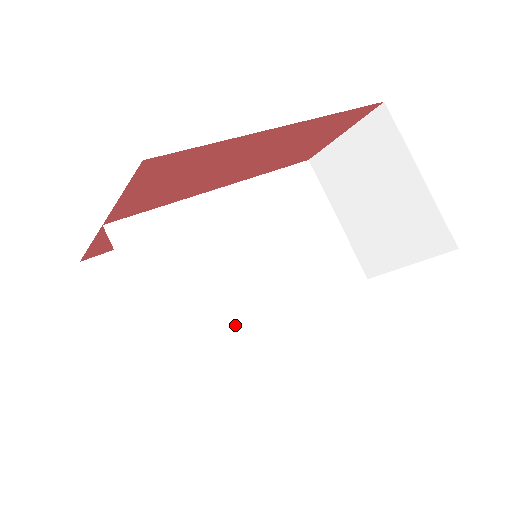
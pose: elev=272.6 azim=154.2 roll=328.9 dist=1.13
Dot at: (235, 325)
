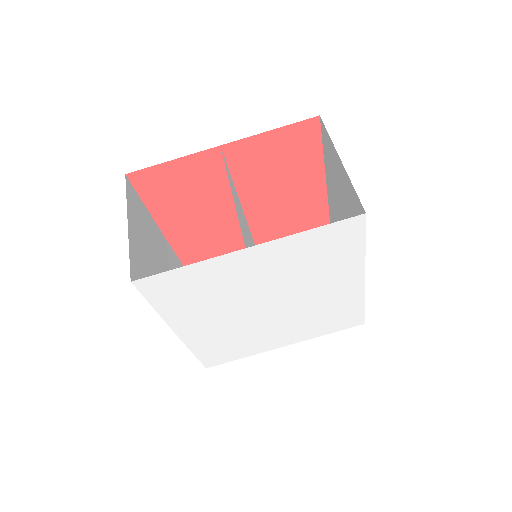
Dot at: occluded
